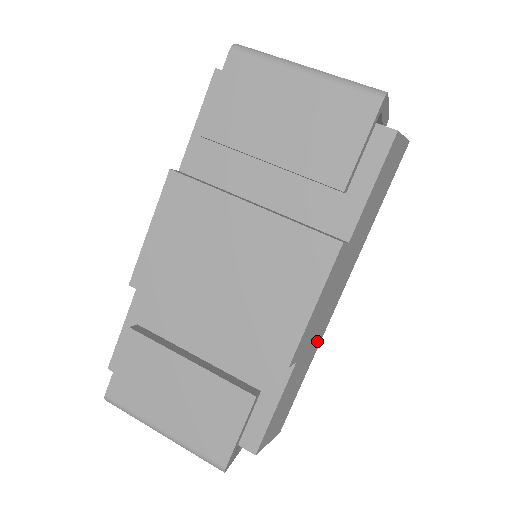
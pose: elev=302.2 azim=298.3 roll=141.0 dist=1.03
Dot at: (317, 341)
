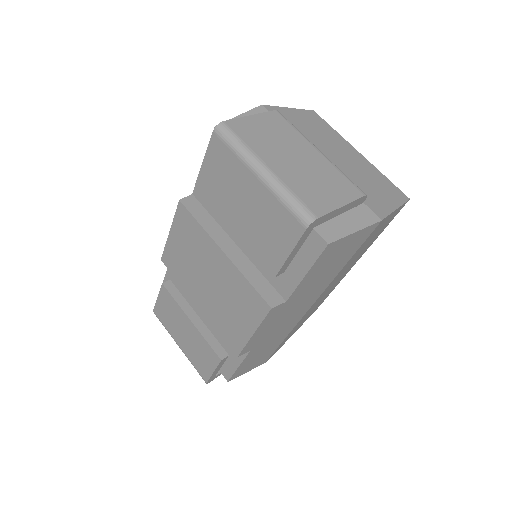
Dot at: (286, 330)
